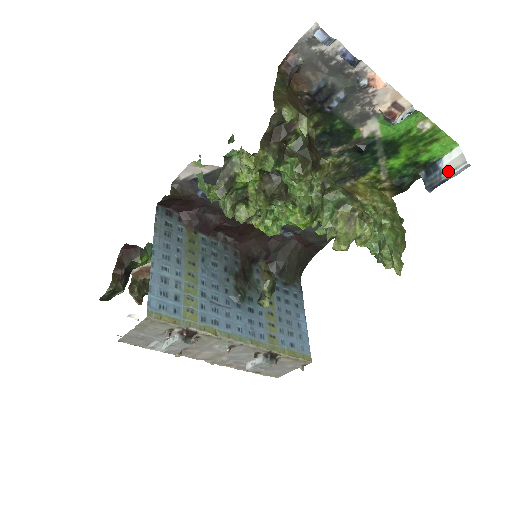
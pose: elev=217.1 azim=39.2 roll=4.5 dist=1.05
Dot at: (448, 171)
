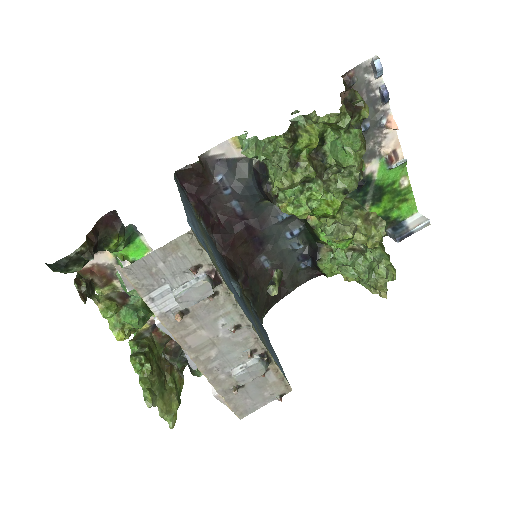
Dot at: (414, 226)
